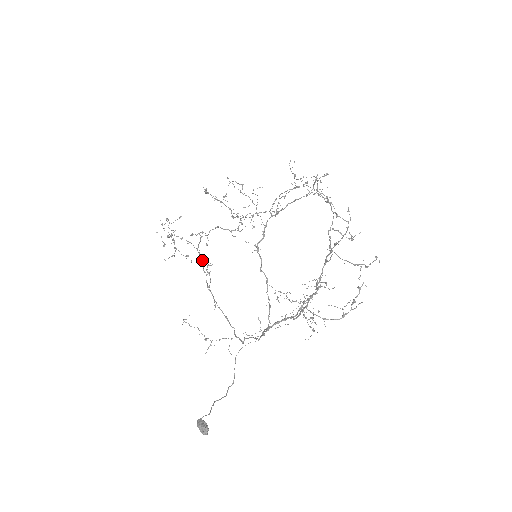
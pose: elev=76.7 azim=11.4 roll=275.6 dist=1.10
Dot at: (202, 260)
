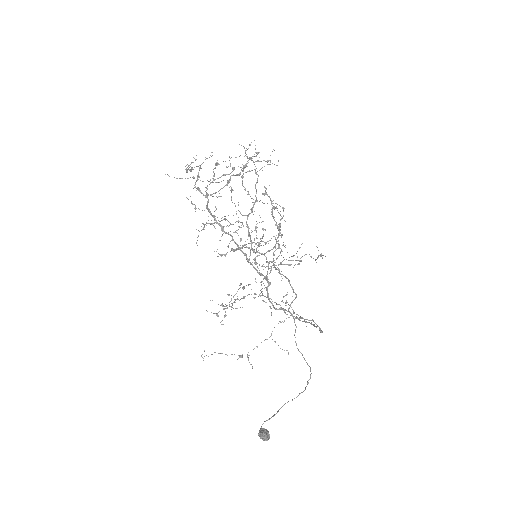
Dot at: occluded
